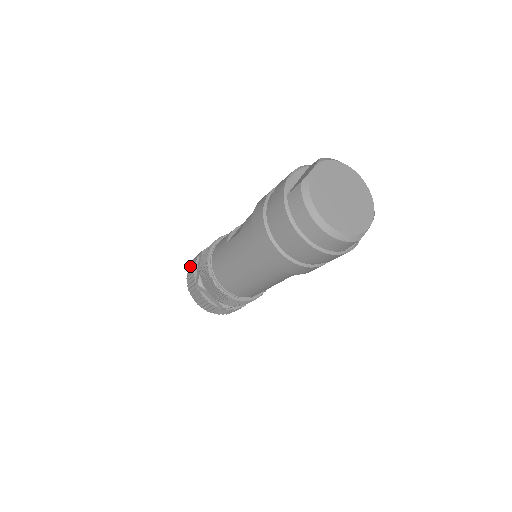
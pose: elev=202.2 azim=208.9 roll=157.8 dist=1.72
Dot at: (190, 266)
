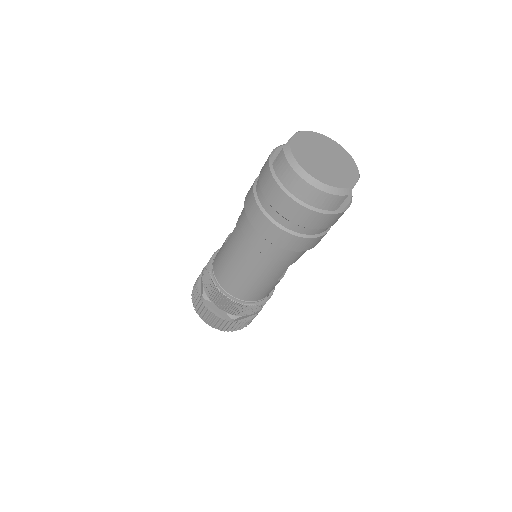
Dot at: occluded
